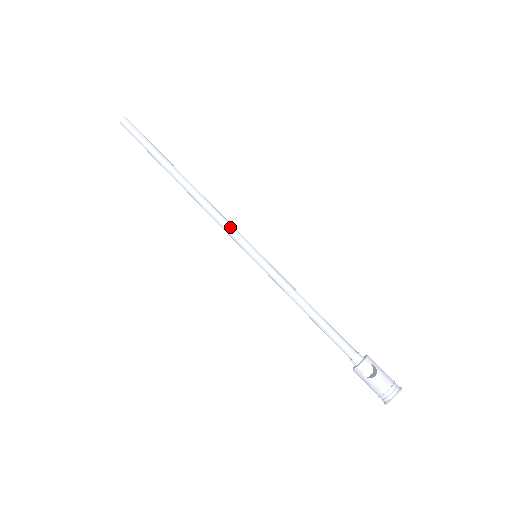
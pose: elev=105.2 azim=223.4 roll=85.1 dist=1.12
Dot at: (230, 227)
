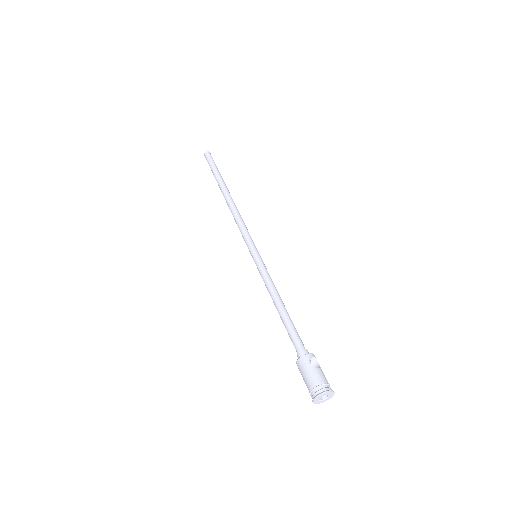
Dot at: occluded
